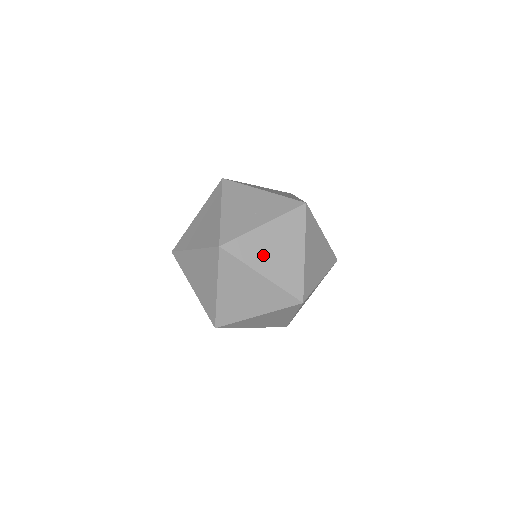
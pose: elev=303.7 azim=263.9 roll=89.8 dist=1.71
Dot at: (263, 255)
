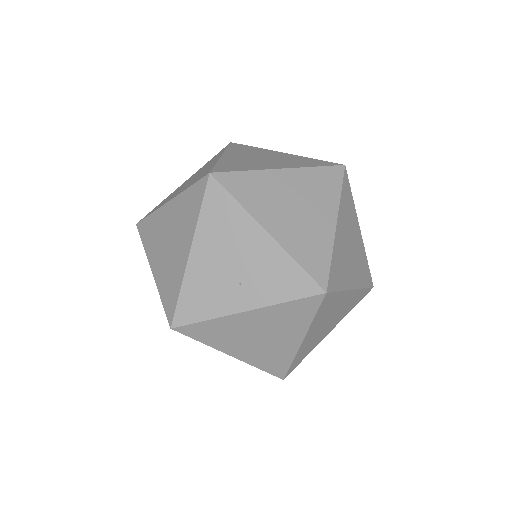
Dot at: (237, 340)
